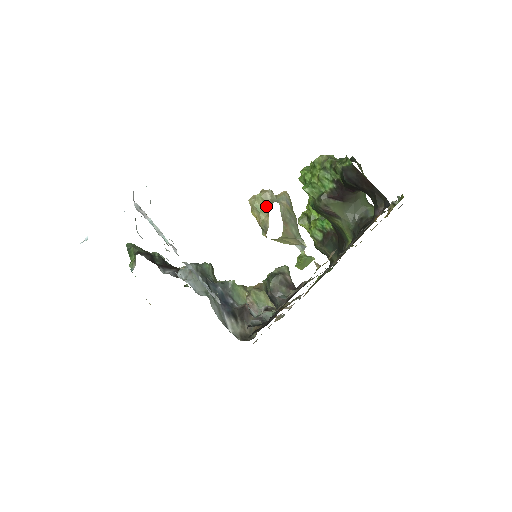
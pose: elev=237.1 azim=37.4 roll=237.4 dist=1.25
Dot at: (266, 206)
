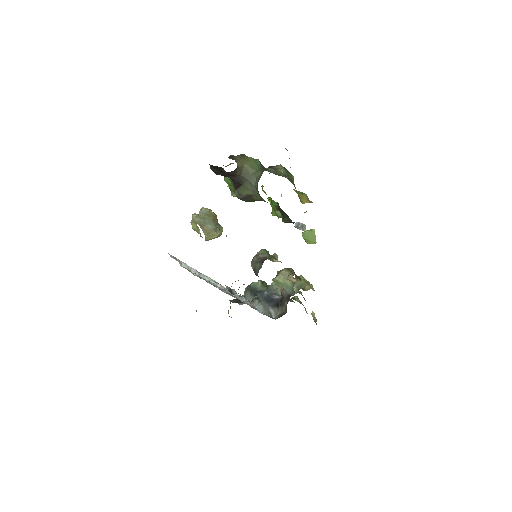
Dot at: (196, 224)
